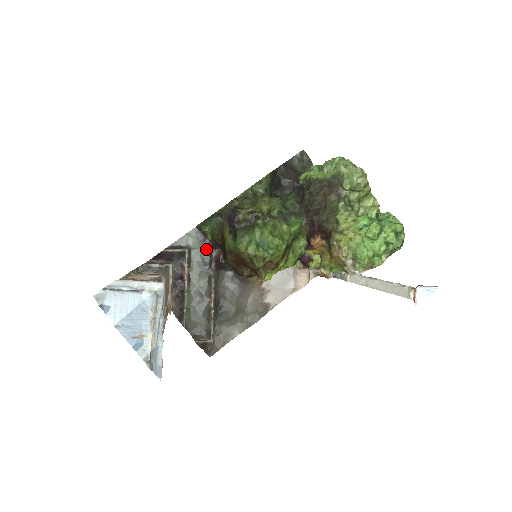
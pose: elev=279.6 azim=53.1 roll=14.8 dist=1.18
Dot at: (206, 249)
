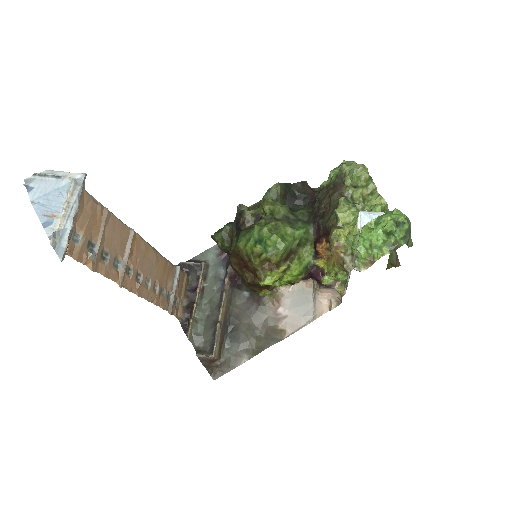
Dot at: (223, 265)
